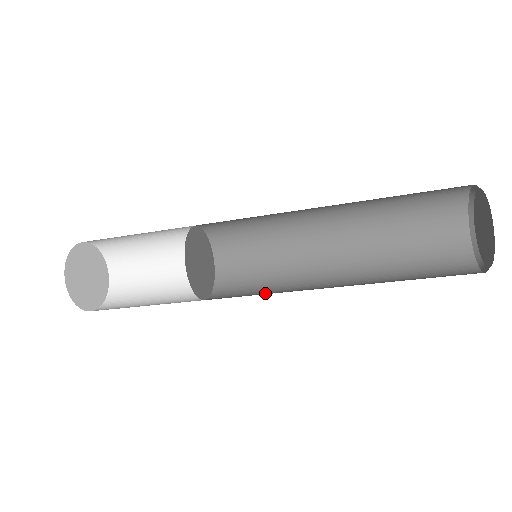
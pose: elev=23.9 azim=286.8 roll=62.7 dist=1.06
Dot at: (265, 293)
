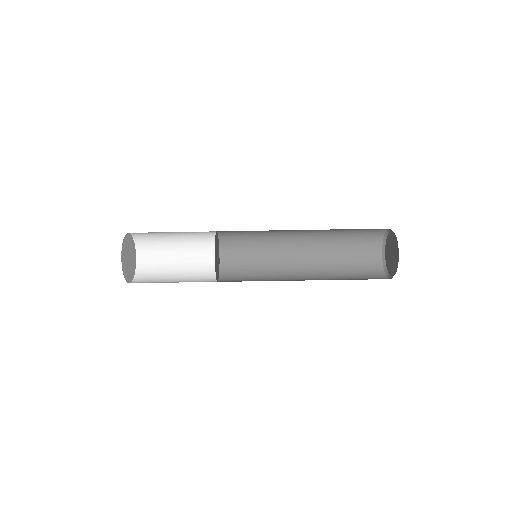
Dot at: occluded
